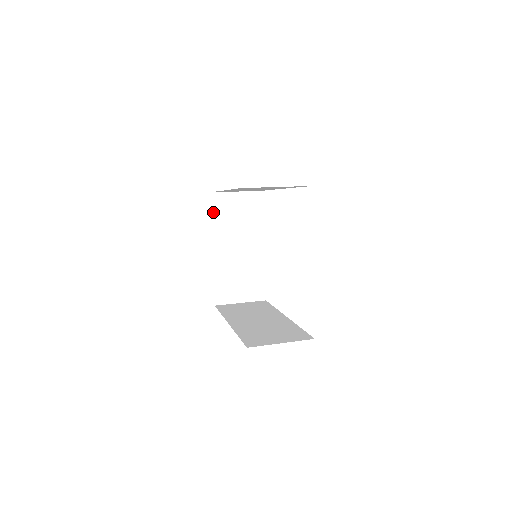
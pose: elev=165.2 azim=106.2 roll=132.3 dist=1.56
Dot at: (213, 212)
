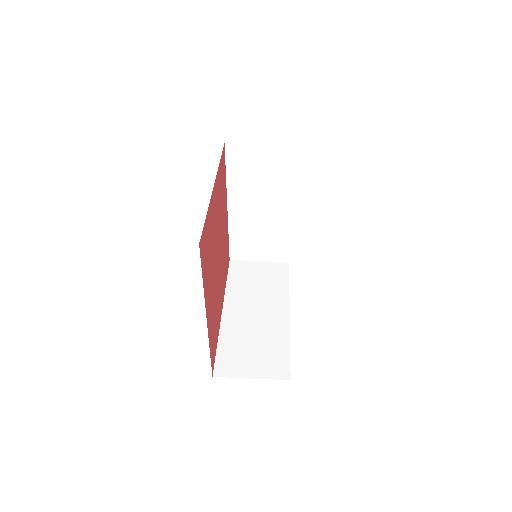
Dot at: (229, 166)
